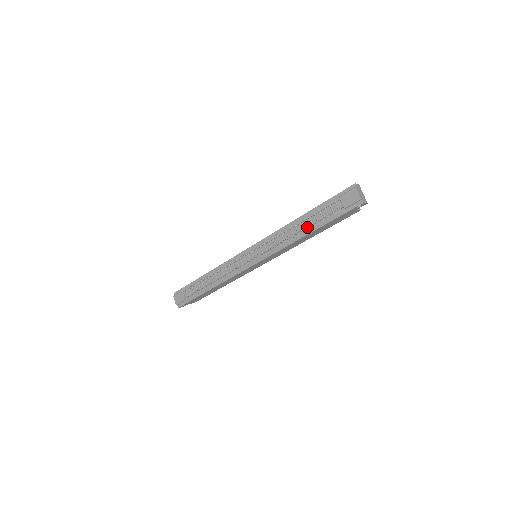
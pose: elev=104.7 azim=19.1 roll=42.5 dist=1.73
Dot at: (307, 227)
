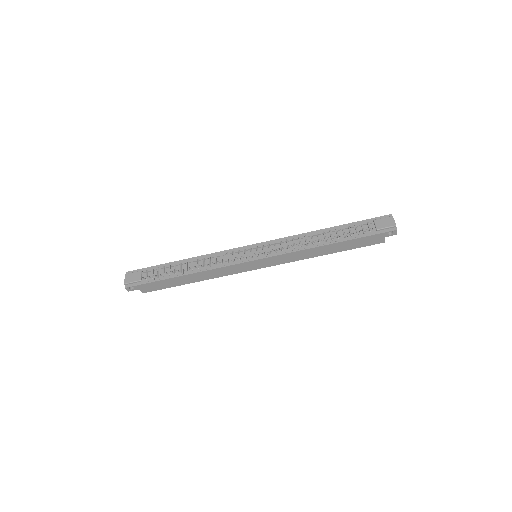
Dot at: (331, 237)
